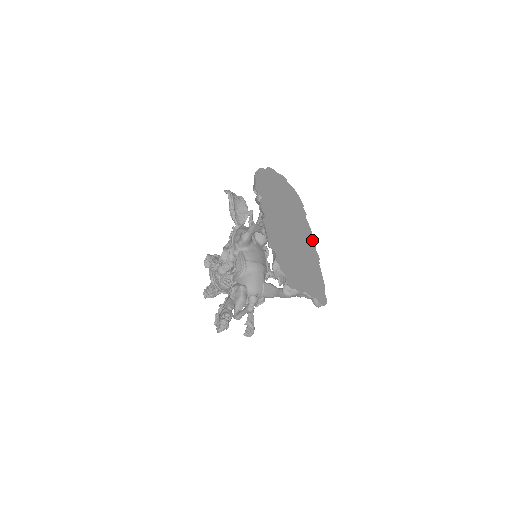
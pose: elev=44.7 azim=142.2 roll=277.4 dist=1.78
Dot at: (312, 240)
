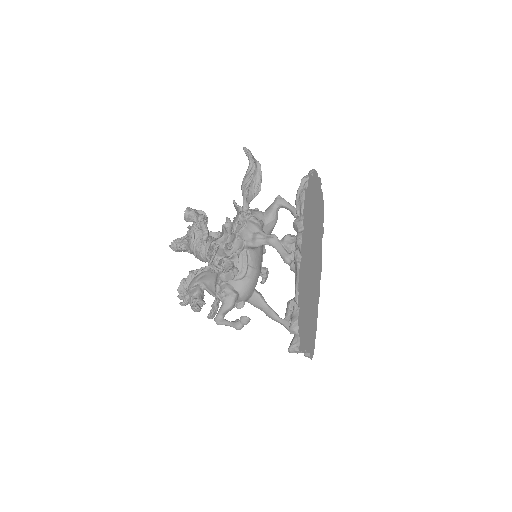
Dot at: (320, 272)
